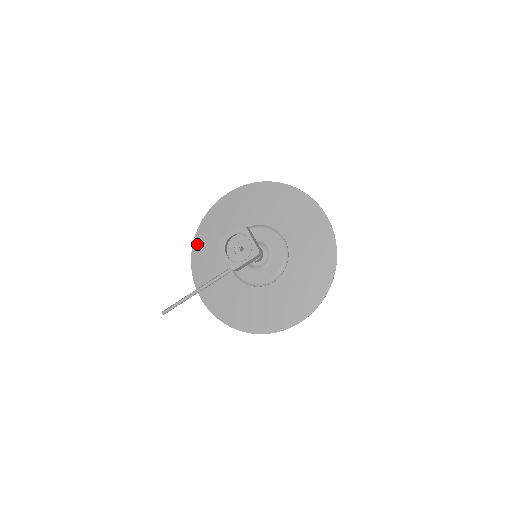
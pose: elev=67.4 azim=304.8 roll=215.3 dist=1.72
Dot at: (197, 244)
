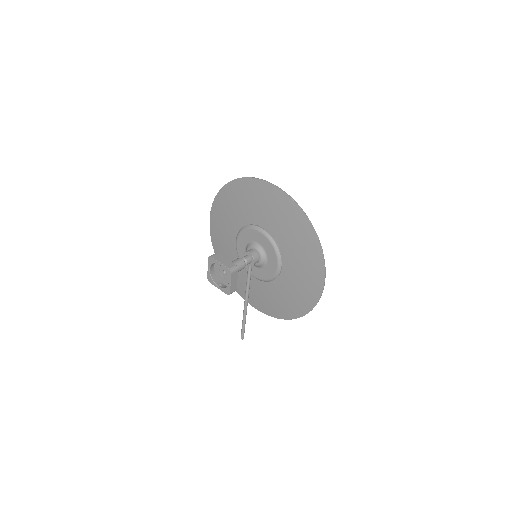
Dot at: occluded
